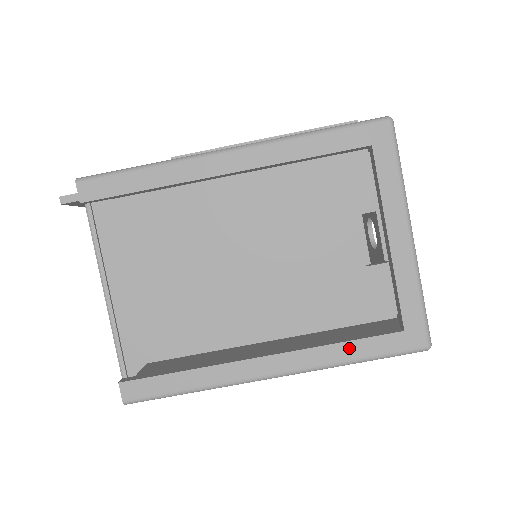
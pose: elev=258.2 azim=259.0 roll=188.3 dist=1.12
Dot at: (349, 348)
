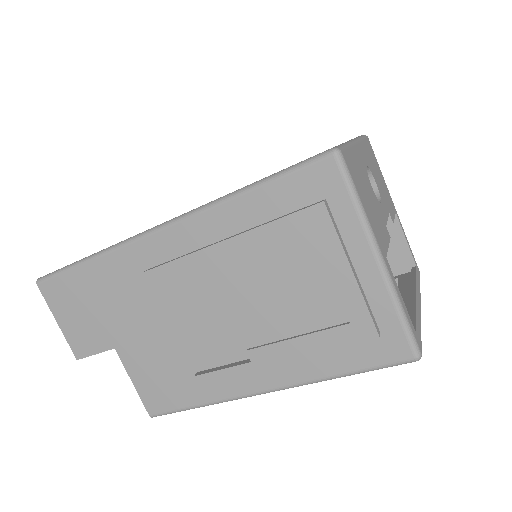
Dot at: occluded
